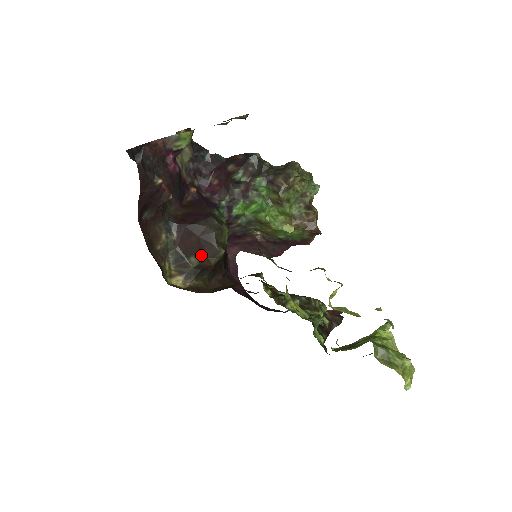
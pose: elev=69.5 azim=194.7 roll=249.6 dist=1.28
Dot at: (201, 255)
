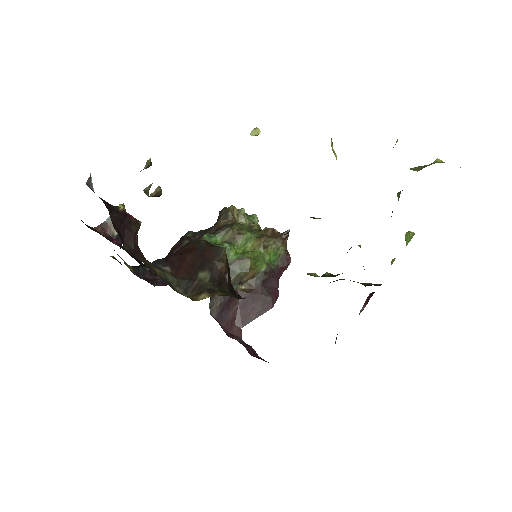
Dot at: (206, 264)
